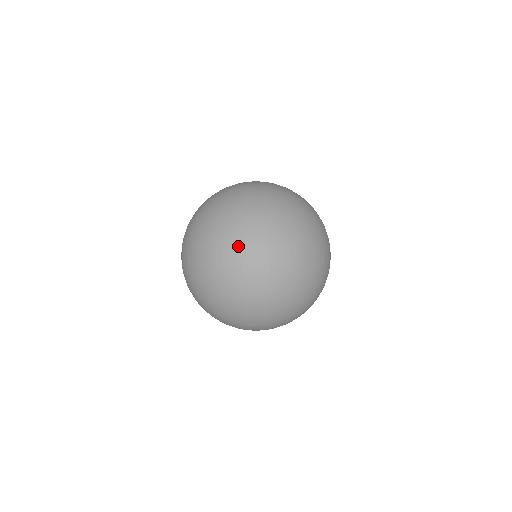
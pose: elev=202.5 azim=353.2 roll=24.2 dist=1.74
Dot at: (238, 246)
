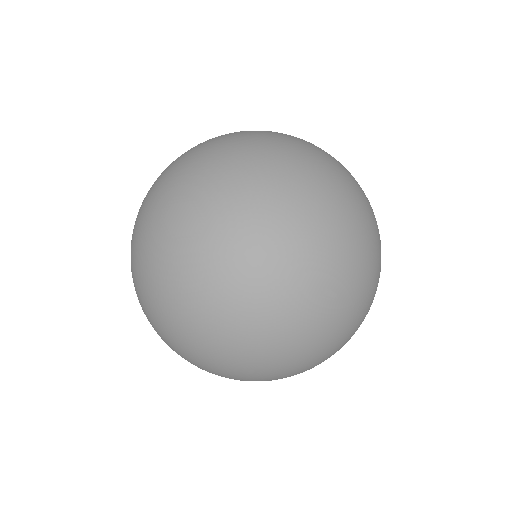
Dot at: (321, 328)
